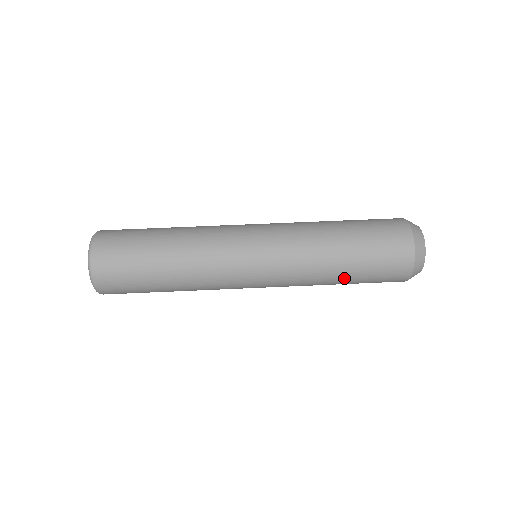
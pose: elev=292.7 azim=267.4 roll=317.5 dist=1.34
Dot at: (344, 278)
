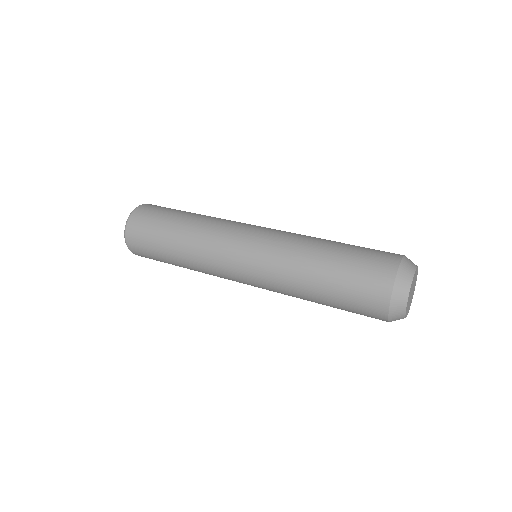
Dot at: (319, 290)
